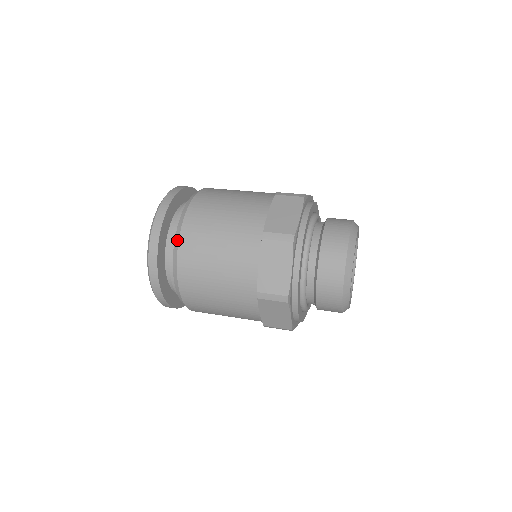
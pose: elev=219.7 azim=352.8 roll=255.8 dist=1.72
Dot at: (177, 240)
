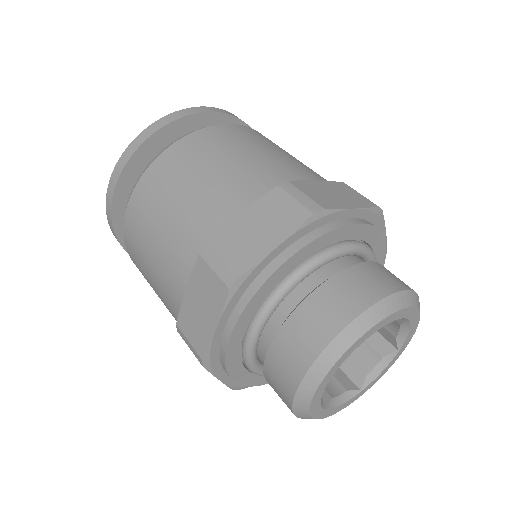
Dot at: occluded
